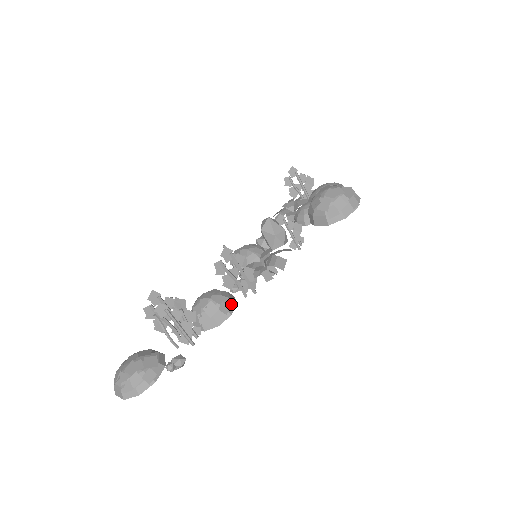
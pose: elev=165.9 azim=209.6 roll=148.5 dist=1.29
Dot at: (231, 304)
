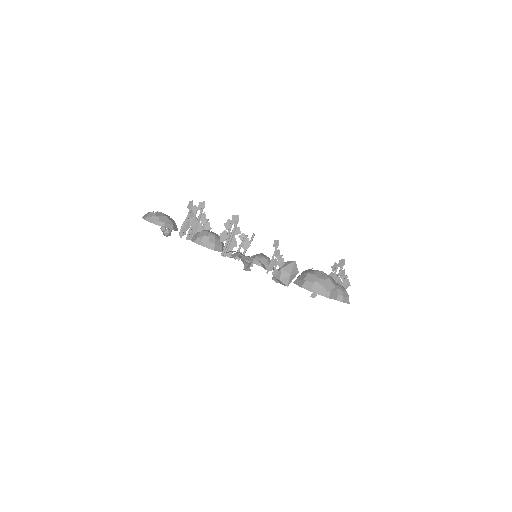
Dot at: (211, 245)
